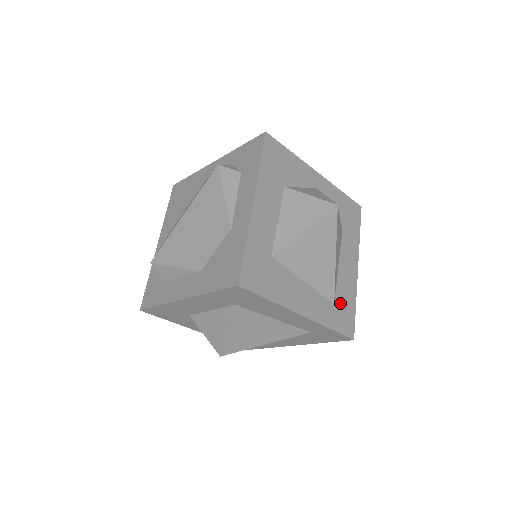
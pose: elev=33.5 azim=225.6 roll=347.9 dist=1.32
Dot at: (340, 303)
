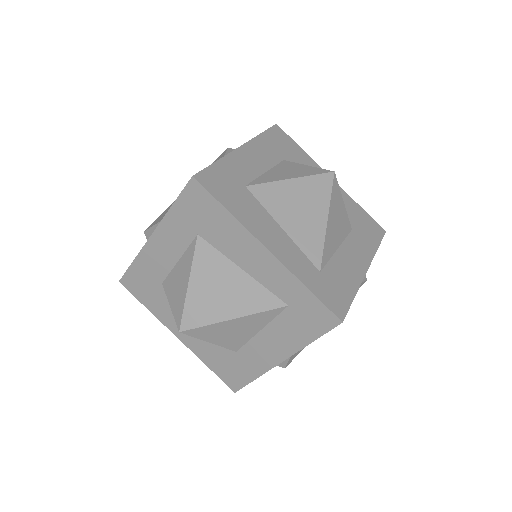
Dot at: (330, 277)
